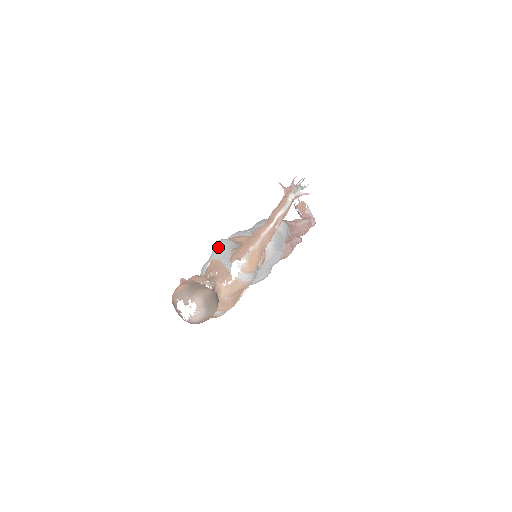
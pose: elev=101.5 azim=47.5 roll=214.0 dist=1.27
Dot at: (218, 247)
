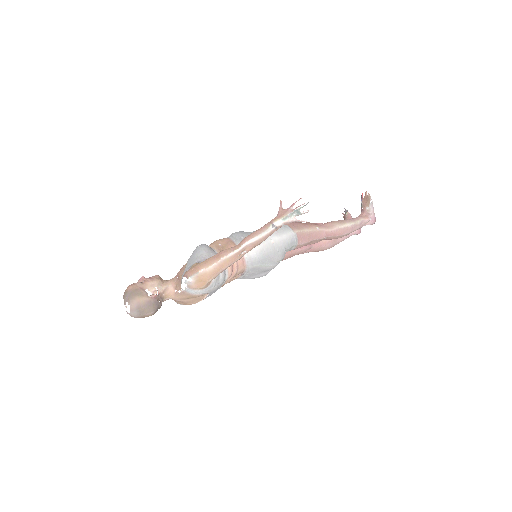
Dot at: (194, 252)
